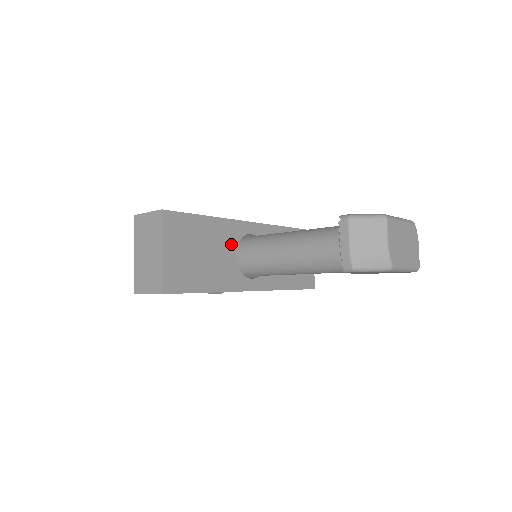
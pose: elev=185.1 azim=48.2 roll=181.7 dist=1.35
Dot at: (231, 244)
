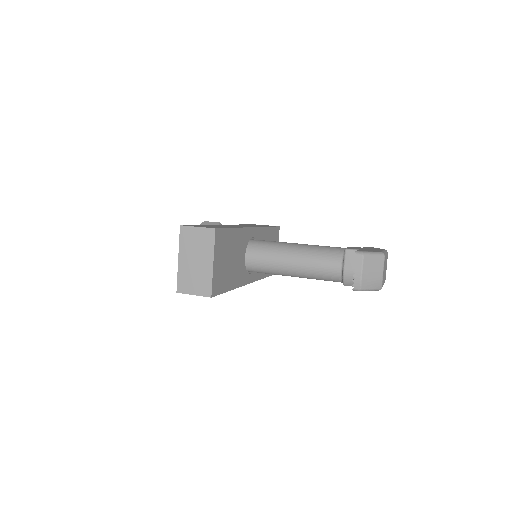
Dot at: (243, 248)
